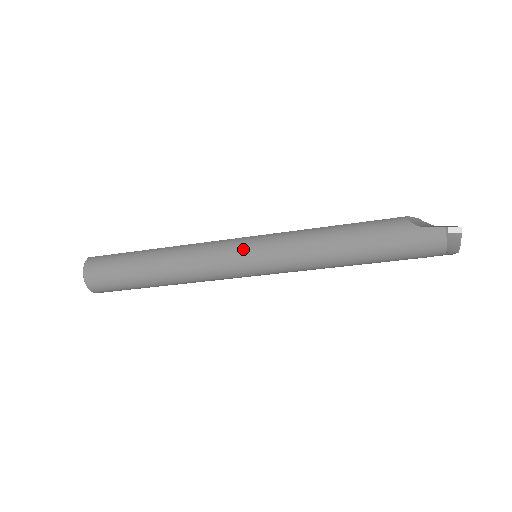
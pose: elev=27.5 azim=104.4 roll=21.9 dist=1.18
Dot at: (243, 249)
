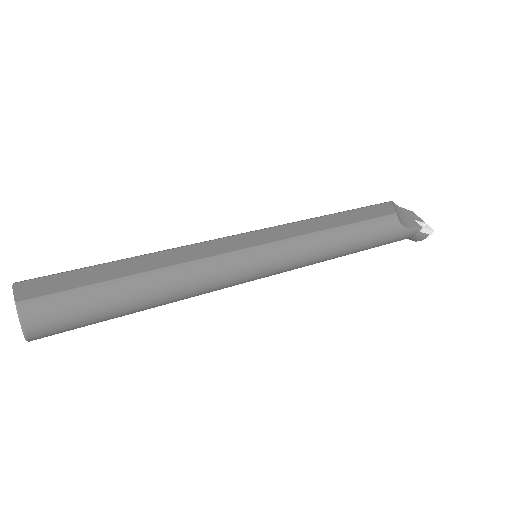
Dot at: (260, 266)
